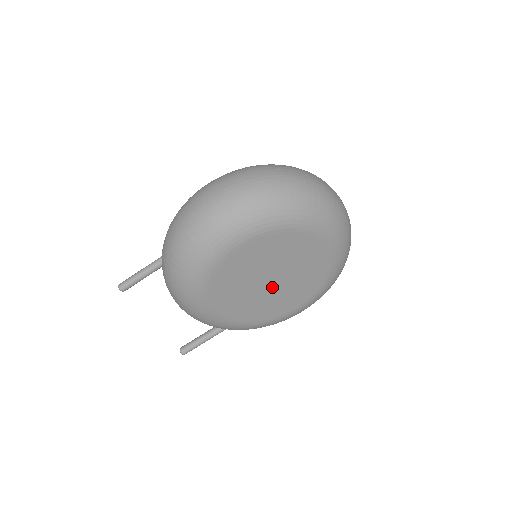
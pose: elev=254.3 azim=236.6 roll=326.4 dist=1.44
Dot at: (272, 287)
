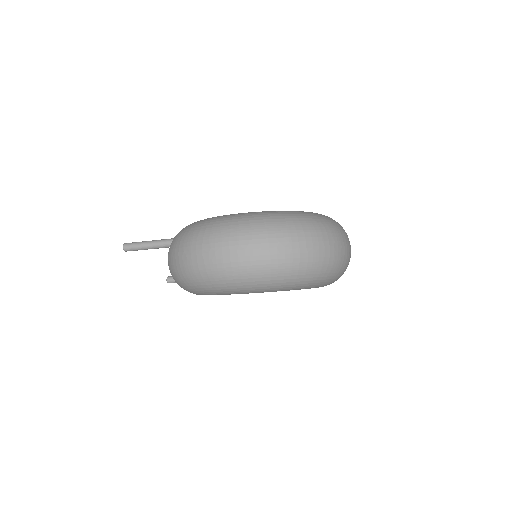
Dot at: occluded
